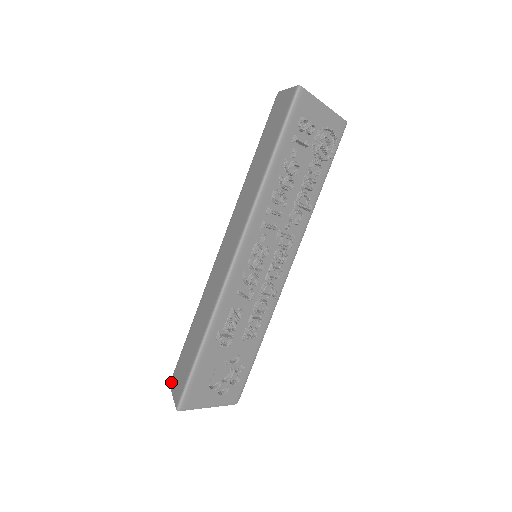
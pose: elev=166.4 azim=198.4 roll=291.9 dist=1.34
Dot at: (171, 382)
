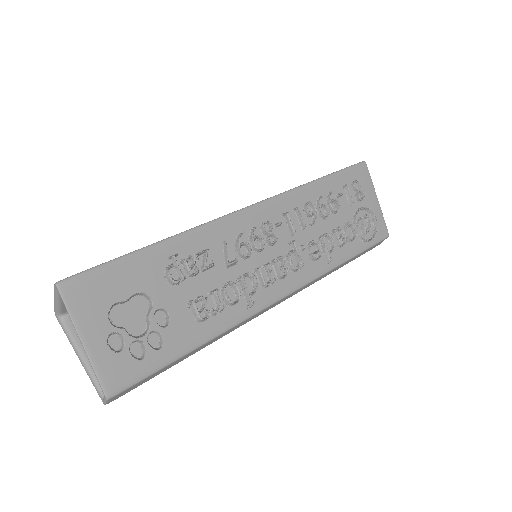
Dot at: occluded
